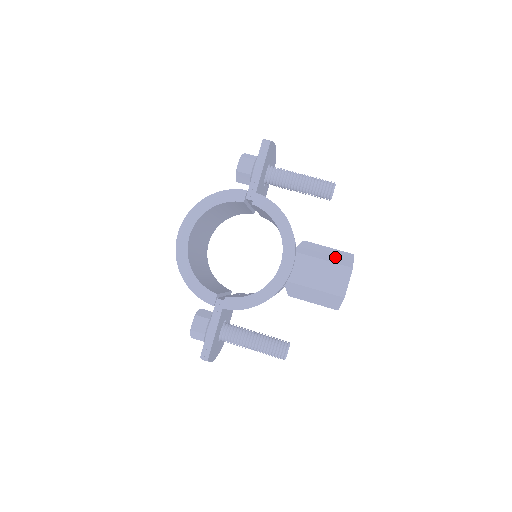
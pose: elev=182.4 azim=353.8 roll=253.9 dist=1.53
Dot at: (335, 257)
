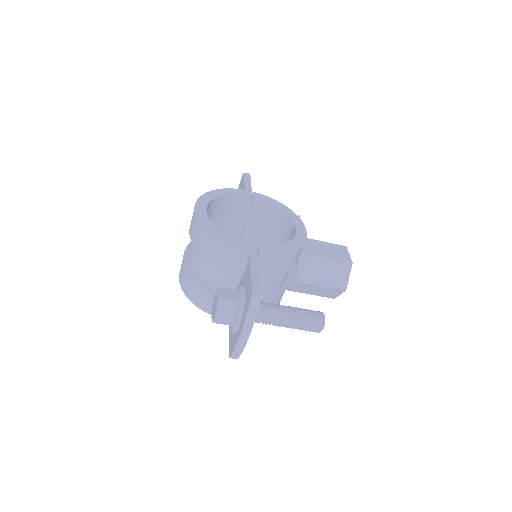
Dot at: occluded
